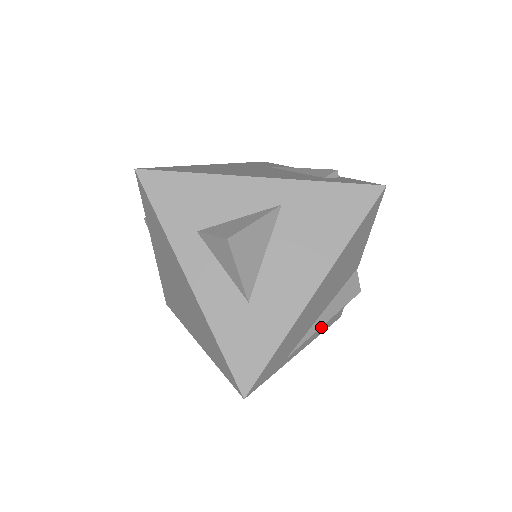
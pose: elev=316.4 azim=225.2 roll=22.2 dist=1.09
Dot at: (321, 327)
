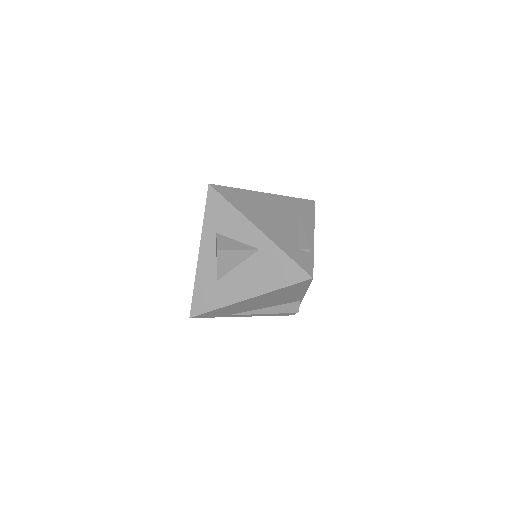
Dot at: occluded
